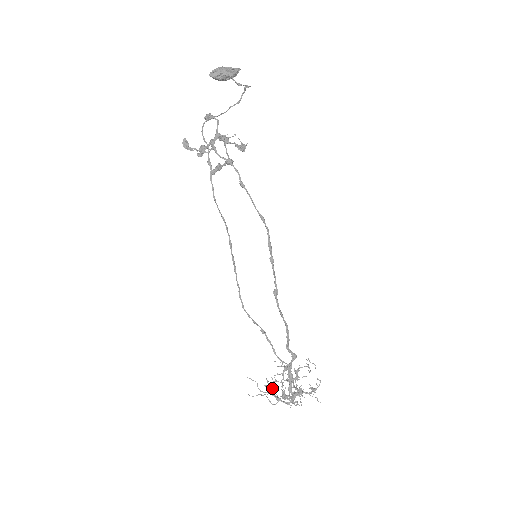
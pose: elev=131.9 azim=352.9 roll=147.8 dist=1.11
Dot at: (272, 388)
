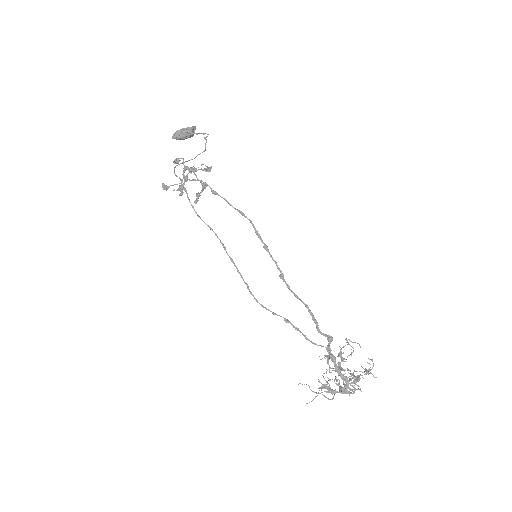
Dot at: (327, 387)
